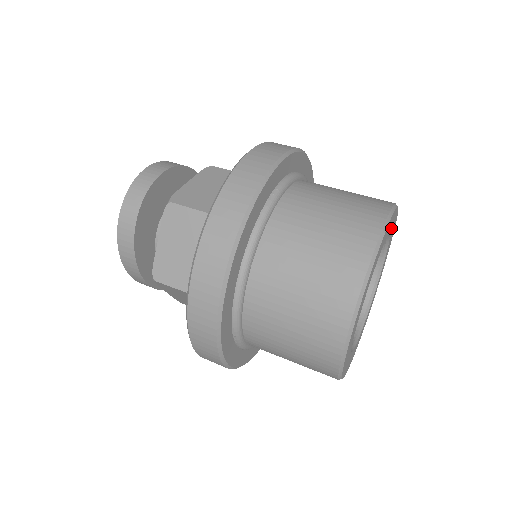
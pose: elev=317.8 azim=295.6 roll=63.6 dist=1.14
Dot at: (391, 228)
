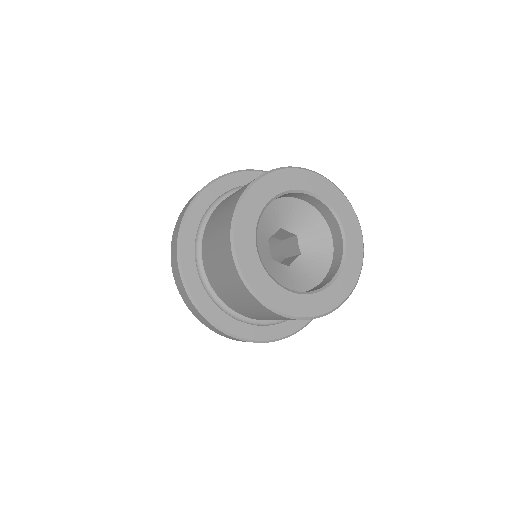
Dot at: (336, 207)
